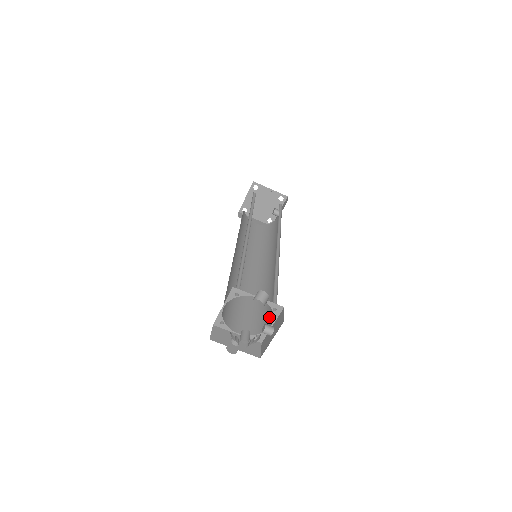
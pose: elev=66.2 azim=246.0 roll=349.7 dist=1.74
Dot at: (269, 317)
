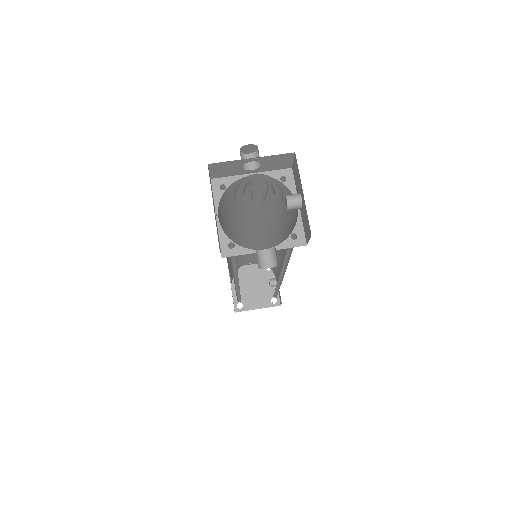
Dot at: (294, 222)
